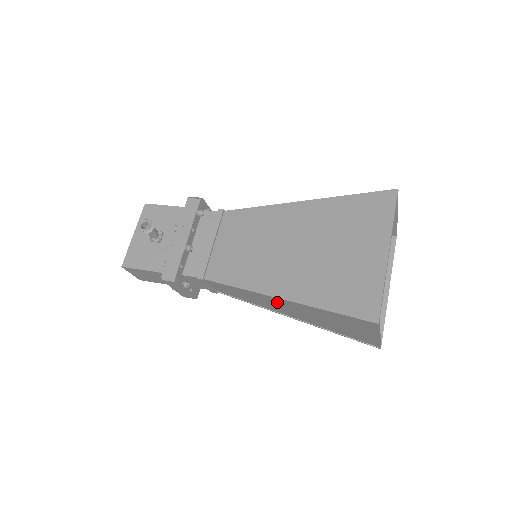
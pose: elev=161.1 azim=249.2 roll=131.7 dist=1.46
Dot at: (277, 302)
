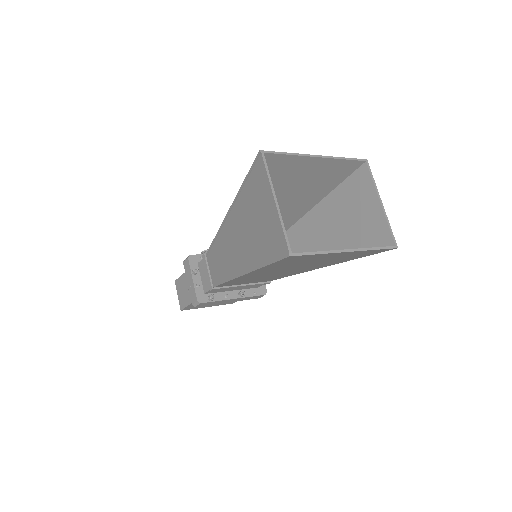
Dot at: (230, 234)
